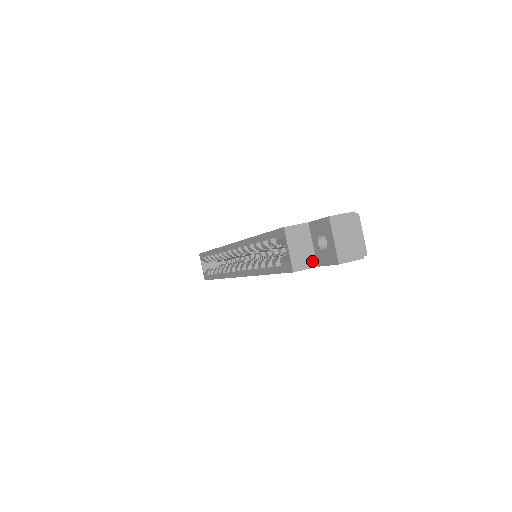
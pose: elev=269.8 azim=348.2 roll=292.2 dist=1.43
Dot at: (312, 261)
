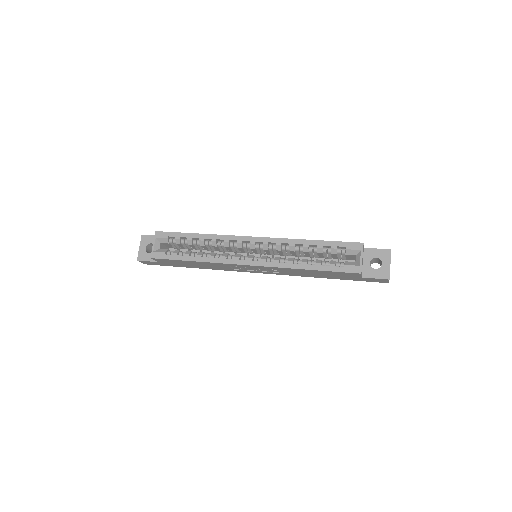
Dot at: (362, 272)
